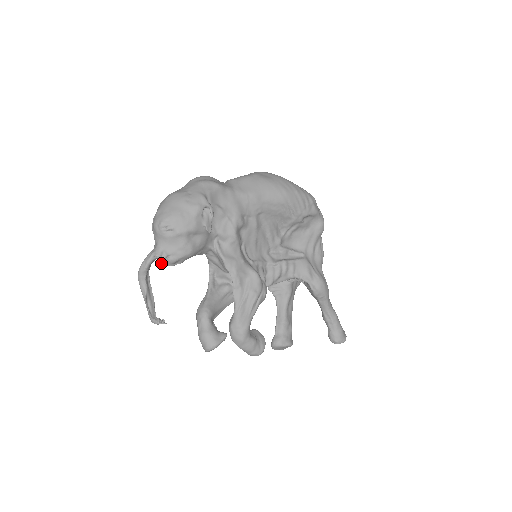
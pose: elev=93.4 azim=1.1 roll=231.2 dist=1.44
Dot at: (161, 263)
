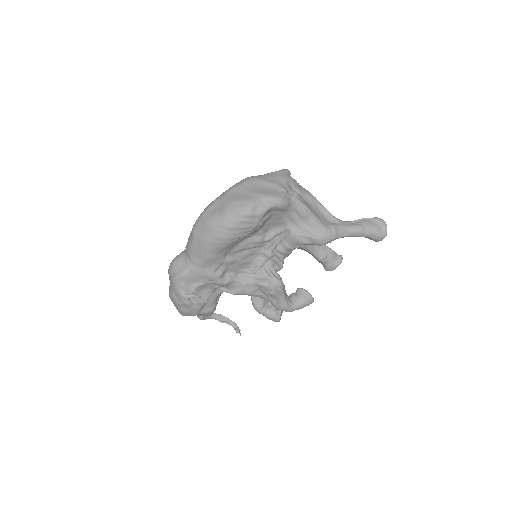
Dot at: occluded
